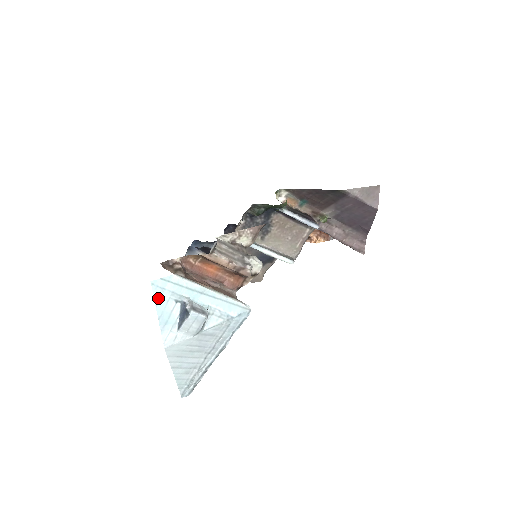
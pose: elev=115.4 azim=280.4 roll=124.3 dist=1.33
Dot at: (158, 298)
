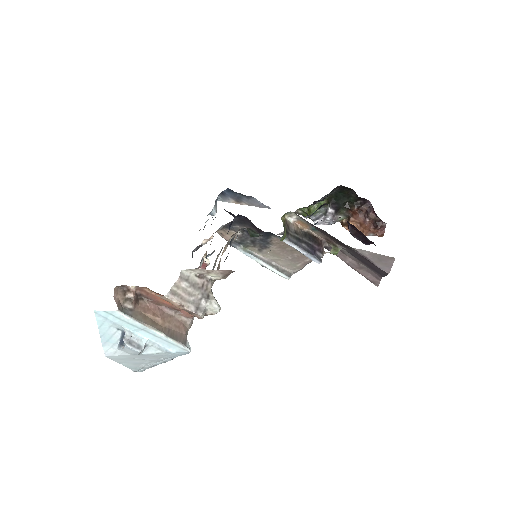
Dot at: (101, 323)
